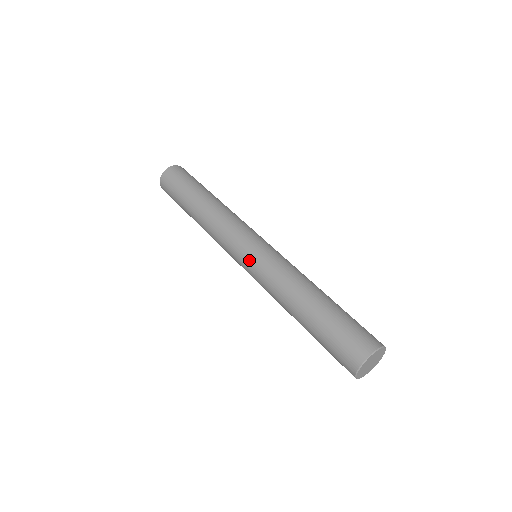
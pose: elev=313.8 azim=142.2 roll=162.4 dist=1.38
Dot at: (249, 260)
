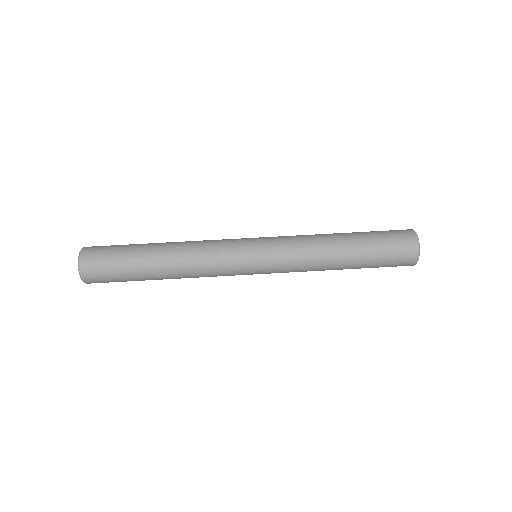
Dot at: (264, 249)
